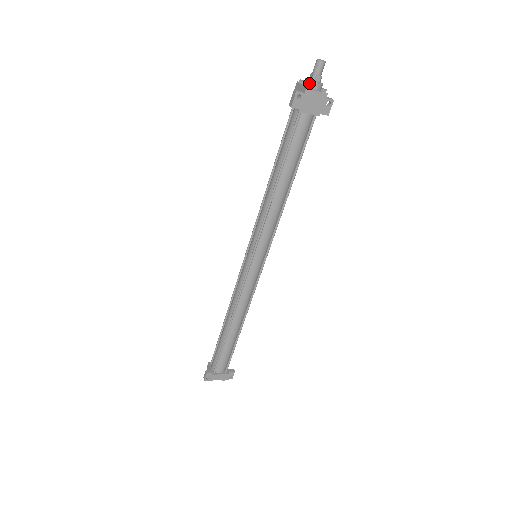
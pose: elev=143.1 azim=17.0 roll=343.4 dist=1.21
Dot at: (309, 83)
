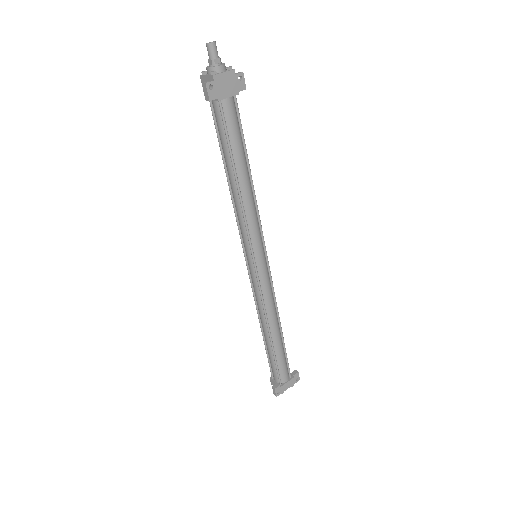
Dot at: (212, 69)
